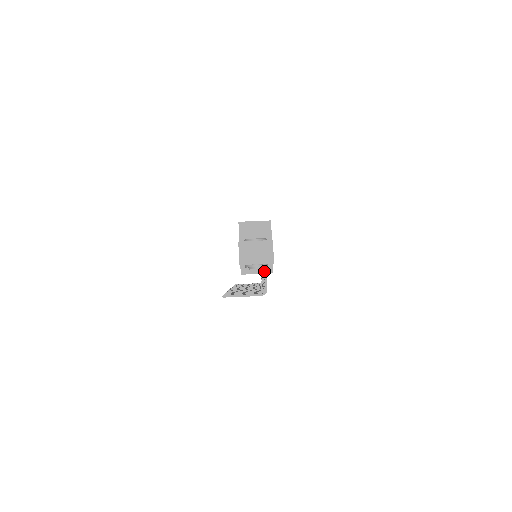
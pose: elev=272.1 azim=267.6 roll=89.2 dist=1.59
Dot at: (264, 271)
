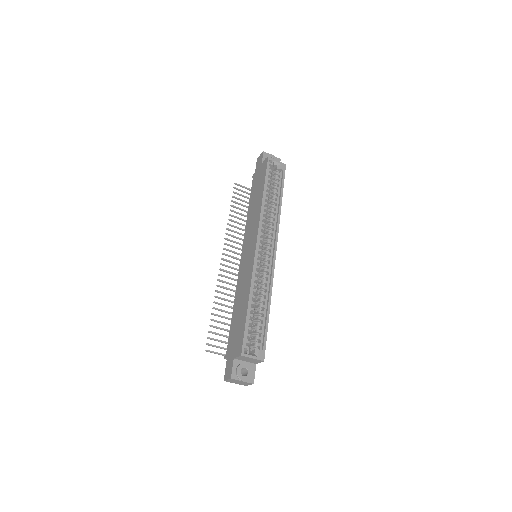
Dot at: occluded
